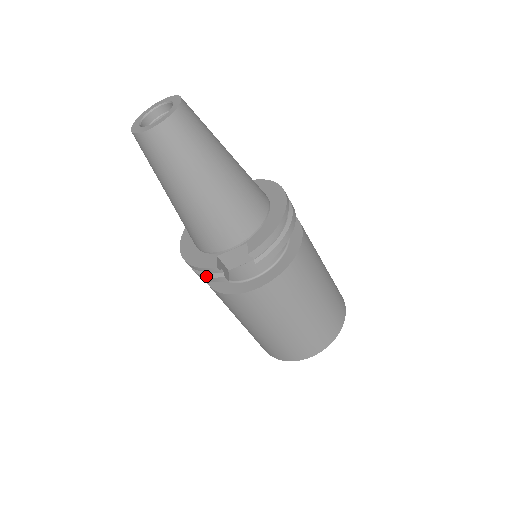
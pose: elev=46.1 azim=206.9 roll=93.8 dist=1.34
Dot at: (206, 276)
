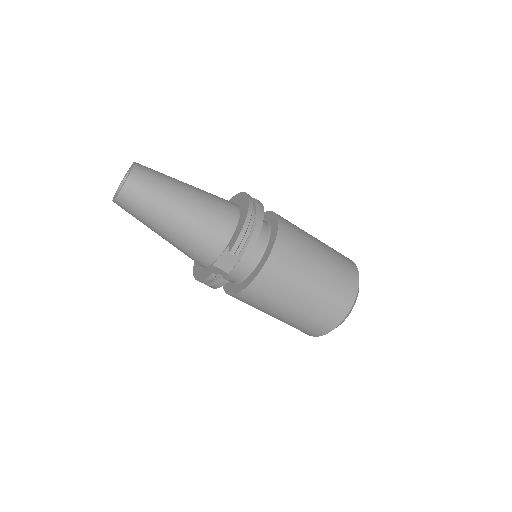
Dot at: (213, 285)
